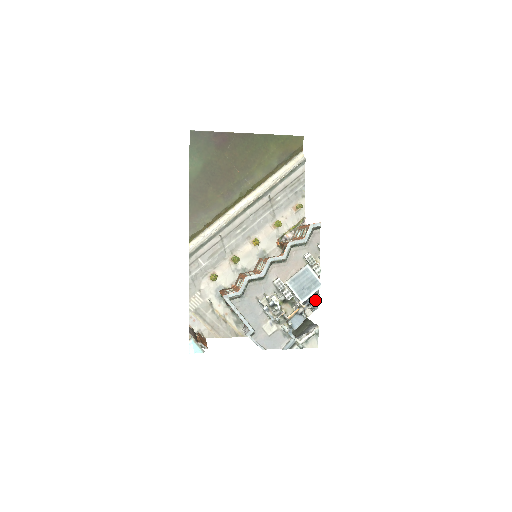
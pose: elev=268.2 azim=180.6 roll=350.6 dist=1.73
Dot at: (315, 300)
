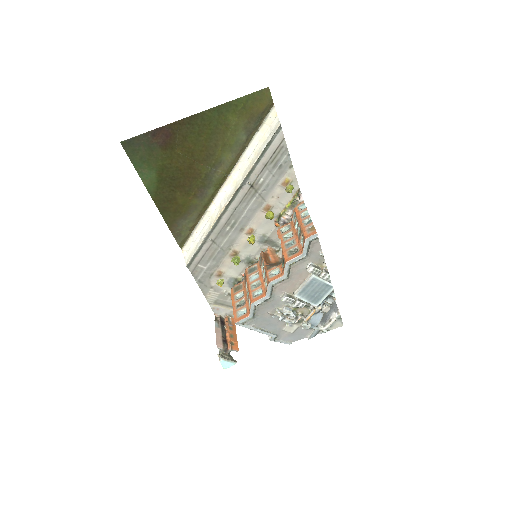
Dot at: (330, 297)
